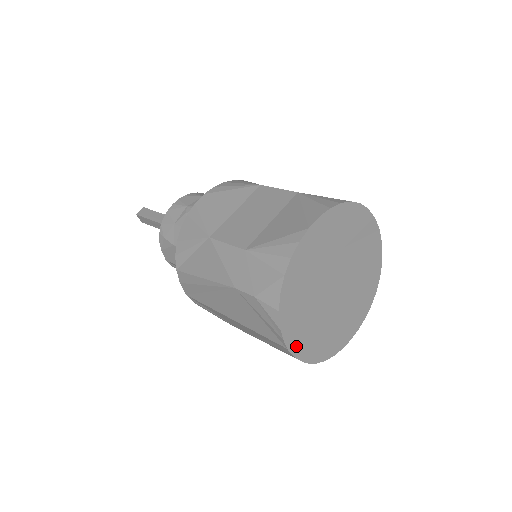
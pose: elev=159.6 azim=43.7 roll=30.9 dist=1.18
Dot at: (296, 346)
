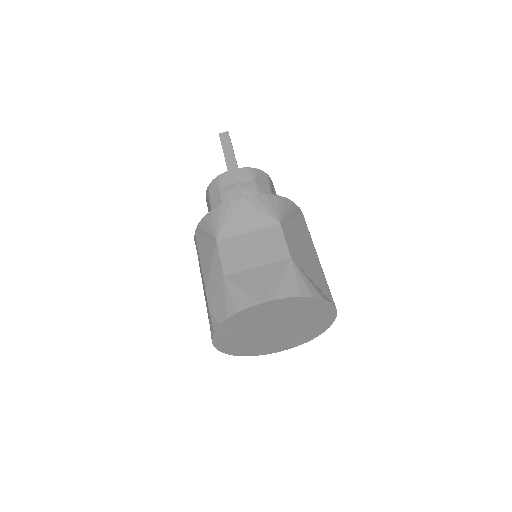
Dot at: (222, 346)
